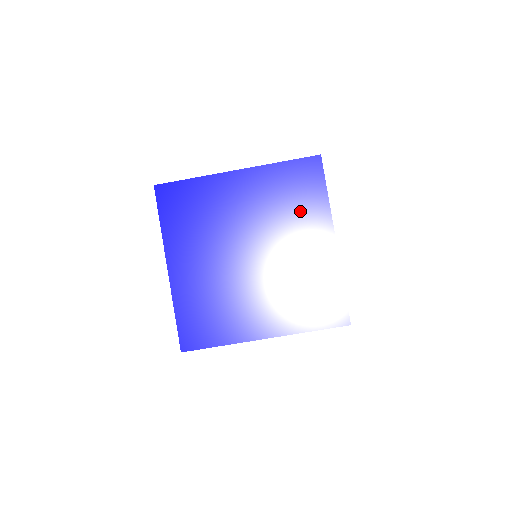
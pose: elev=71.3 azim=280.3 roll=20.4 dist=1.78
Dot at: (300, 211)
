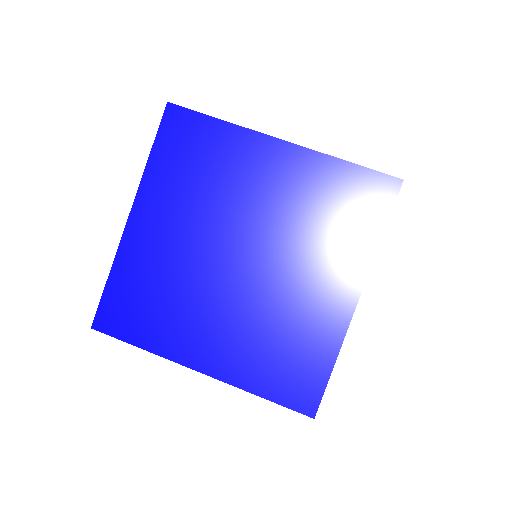
Dot at: occluded
